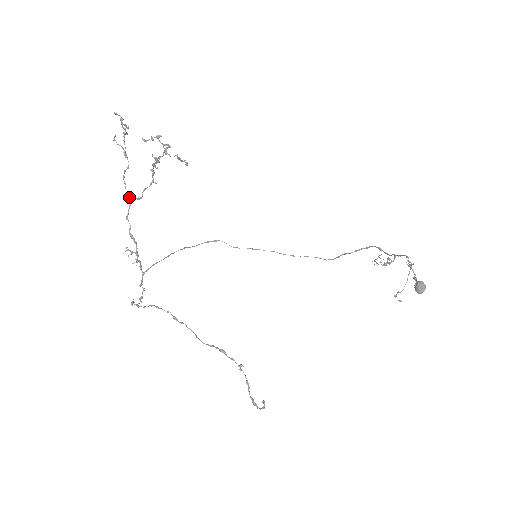
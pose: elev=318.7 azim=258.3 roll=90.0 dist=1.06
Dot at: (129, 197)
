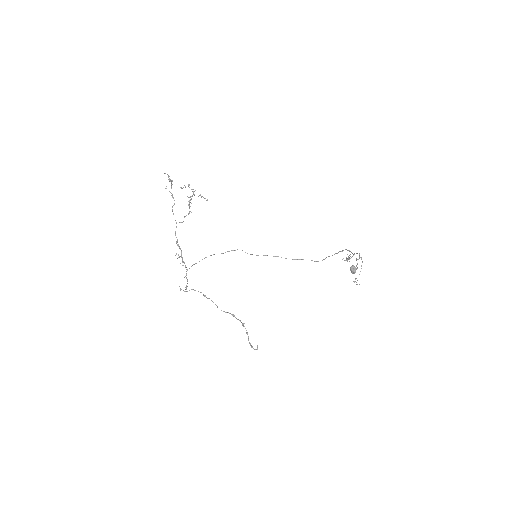
Dot at: (176, 222)
